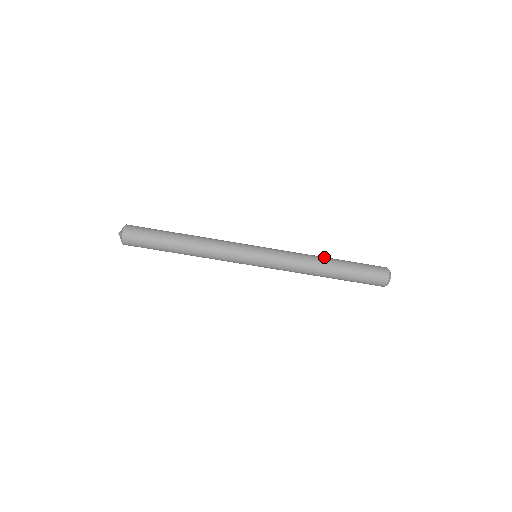
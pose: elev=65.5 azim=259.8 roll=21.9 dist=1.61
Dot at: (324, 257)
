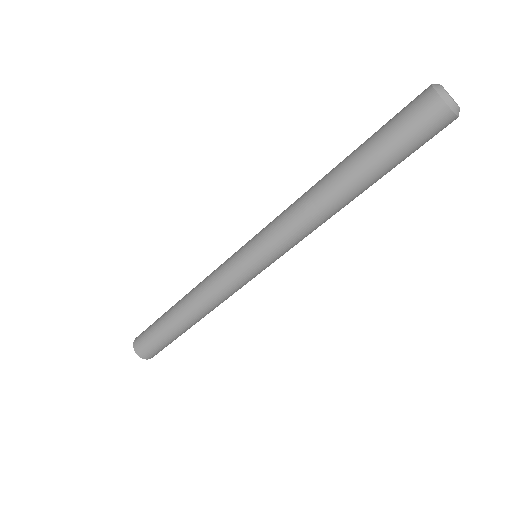
Dot at: occluded
